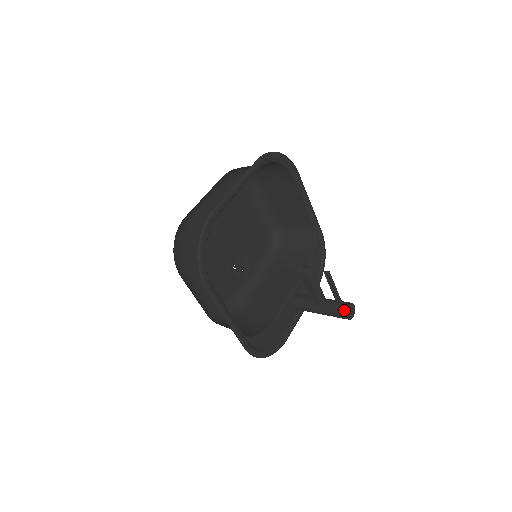
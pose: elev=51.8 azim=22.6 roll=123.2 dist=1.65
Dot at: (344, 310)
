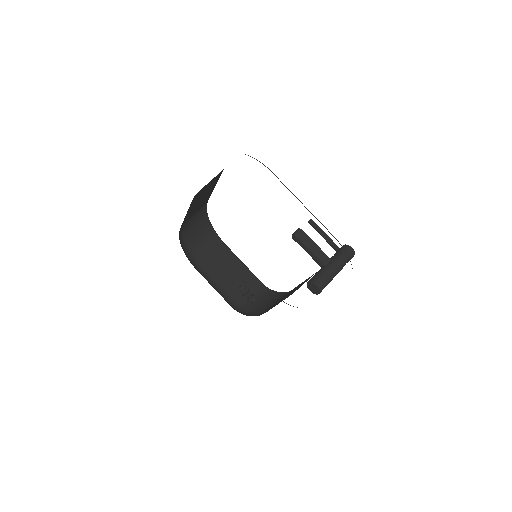
Dot at: (345, 246)
